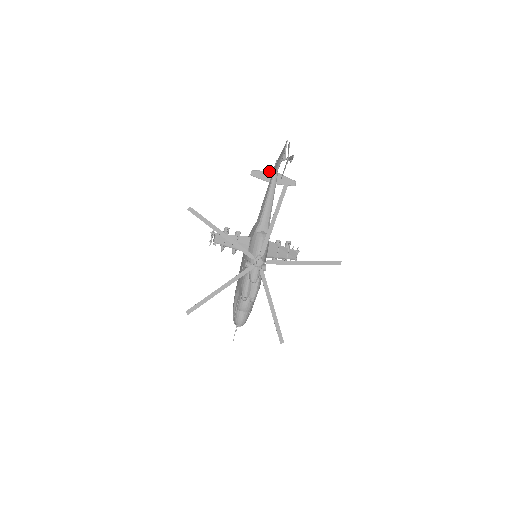
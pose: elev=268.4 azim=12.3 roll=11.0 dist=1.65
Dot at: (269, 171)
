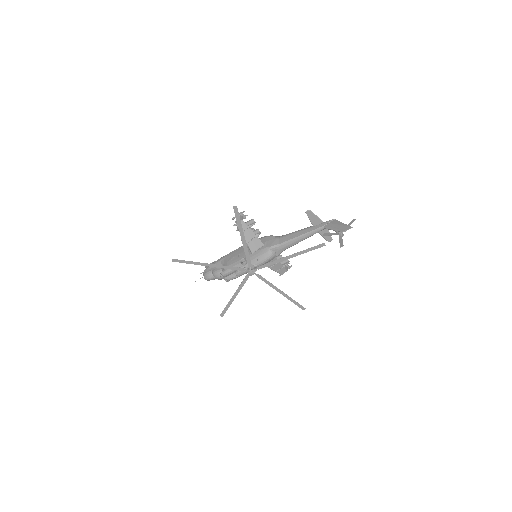
Dot at: (321, 220)
